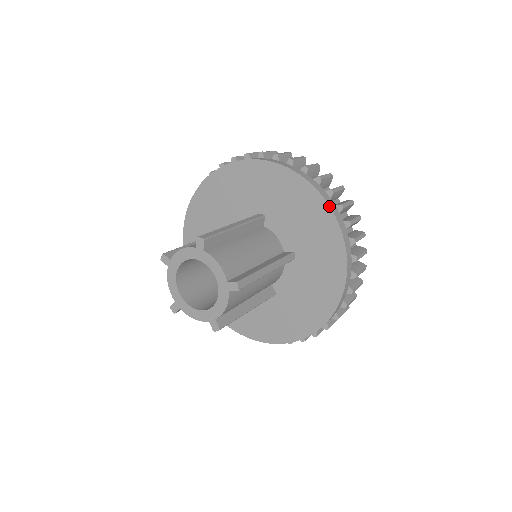
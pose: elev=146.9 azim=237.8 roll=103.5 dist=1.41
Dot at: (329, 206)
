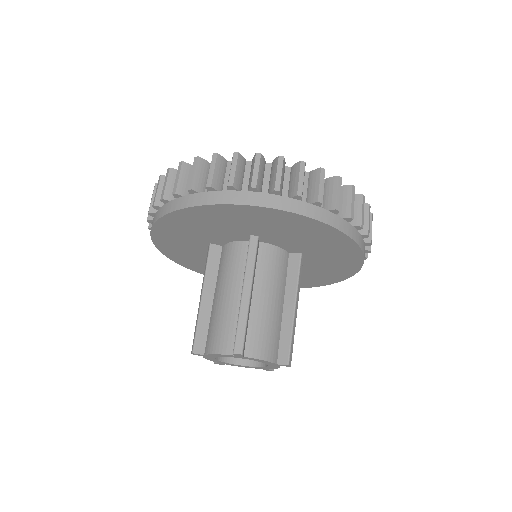
Dot at: (340, 231)
